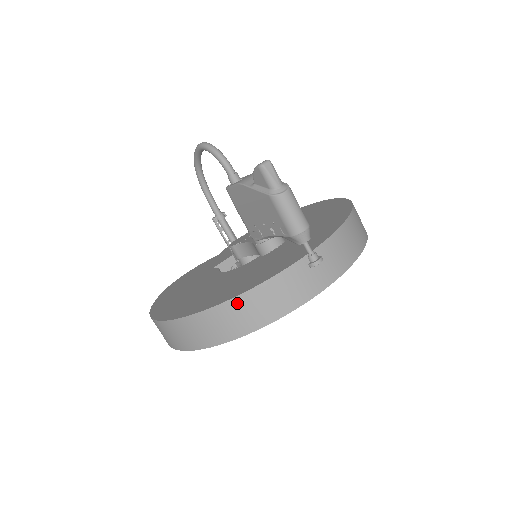
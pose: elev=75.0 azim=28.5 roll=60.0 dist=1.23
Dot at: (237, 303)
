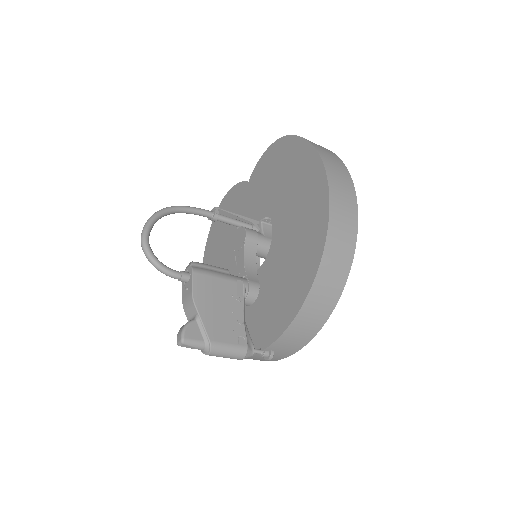
Dot at: occluded
